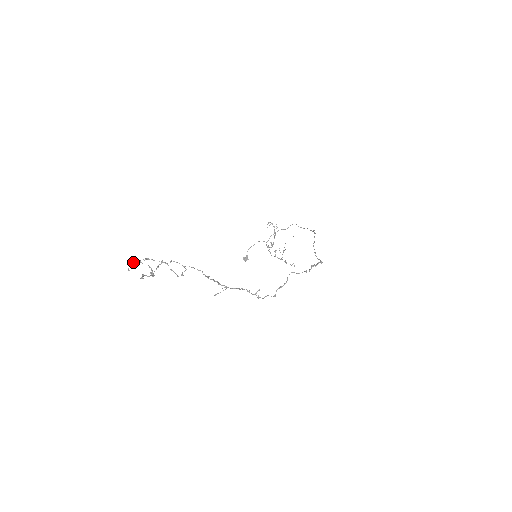
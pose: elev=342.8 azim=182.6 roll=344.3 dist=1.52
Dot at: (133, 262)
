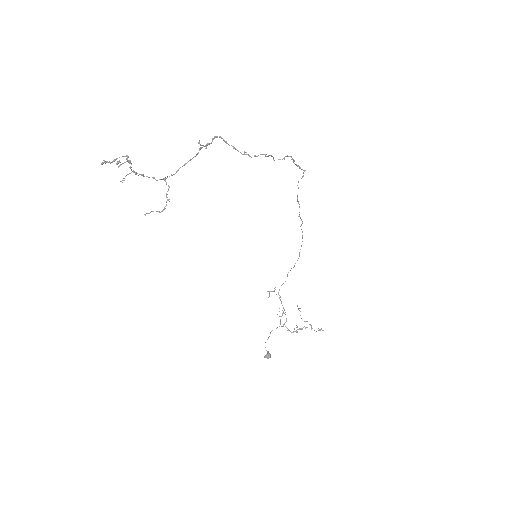
Dot at: (106, 162)
